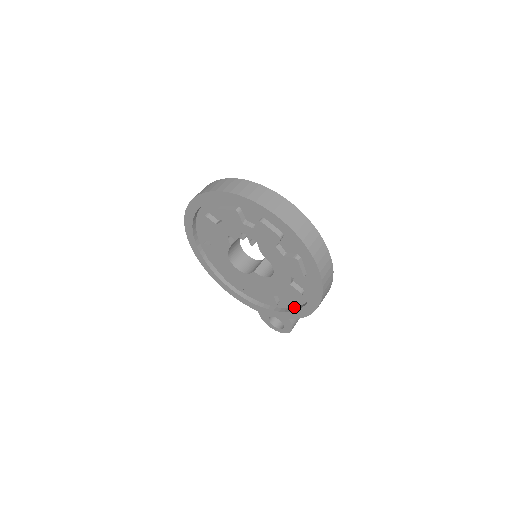
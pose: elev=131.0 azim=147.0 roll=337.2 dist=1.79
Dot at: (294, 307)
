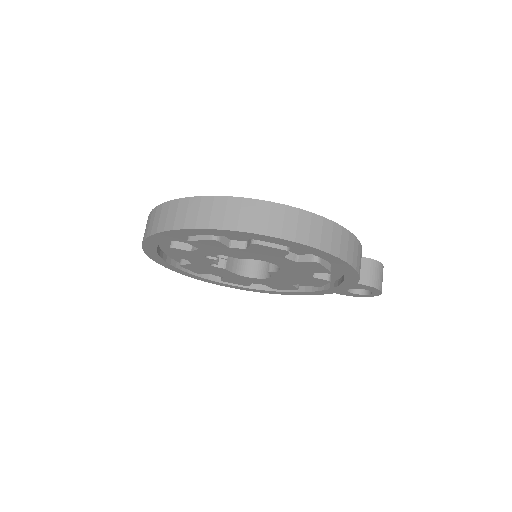
Dot at: occluded
